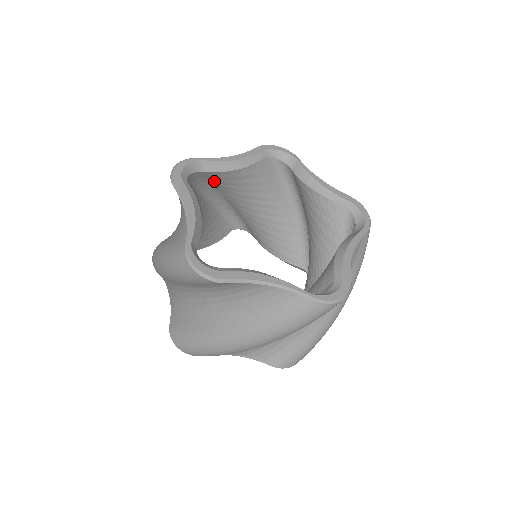
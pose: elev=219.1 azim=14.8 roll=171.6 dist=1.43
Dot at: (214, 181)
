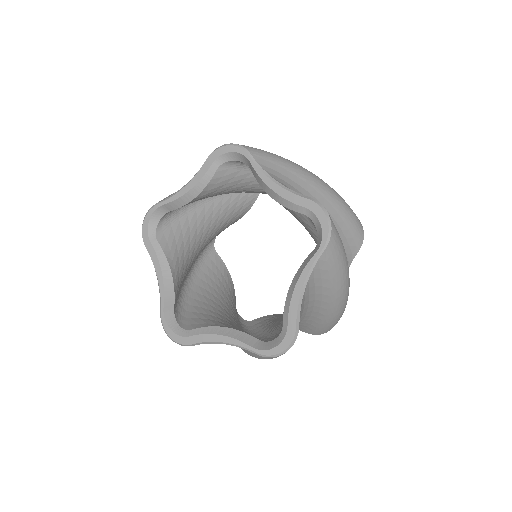
Dot at: occluded
